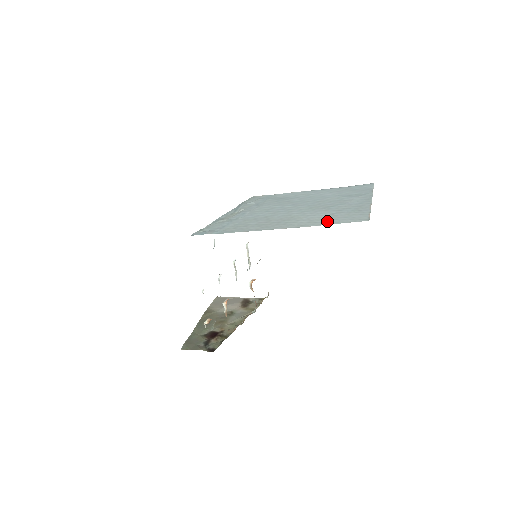
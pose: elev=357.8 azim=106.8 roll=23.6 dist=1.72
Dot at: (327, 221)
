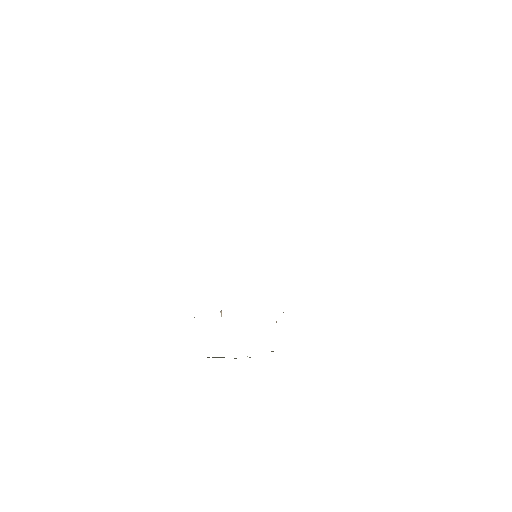
Dot at: occluded
